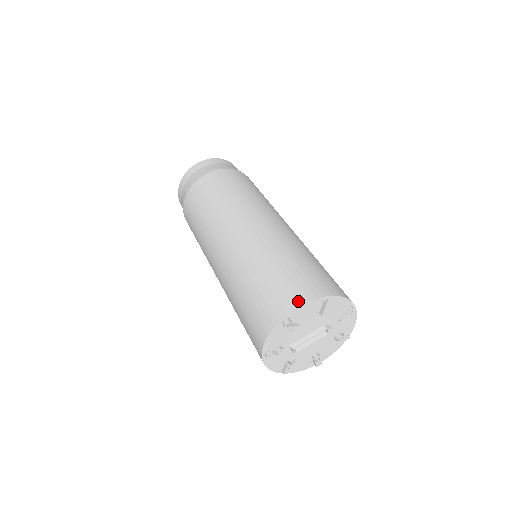
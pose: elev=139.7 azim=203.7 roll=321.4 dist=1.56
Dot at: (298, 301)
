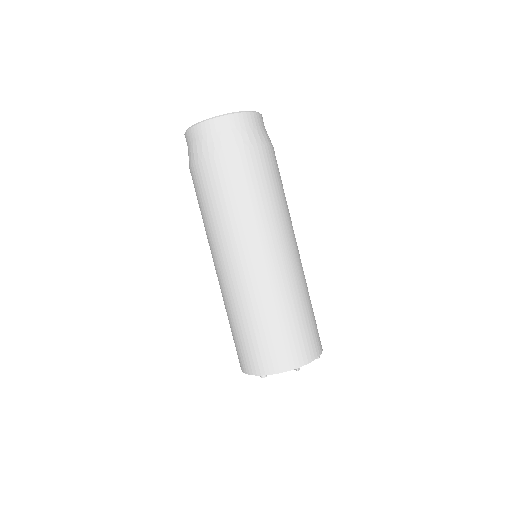
Dot at: (275, 369)
